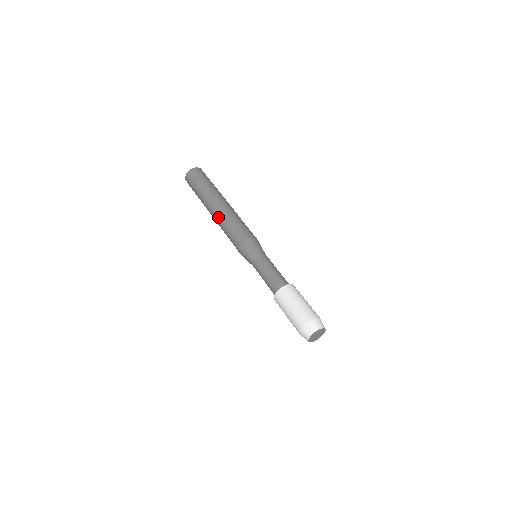
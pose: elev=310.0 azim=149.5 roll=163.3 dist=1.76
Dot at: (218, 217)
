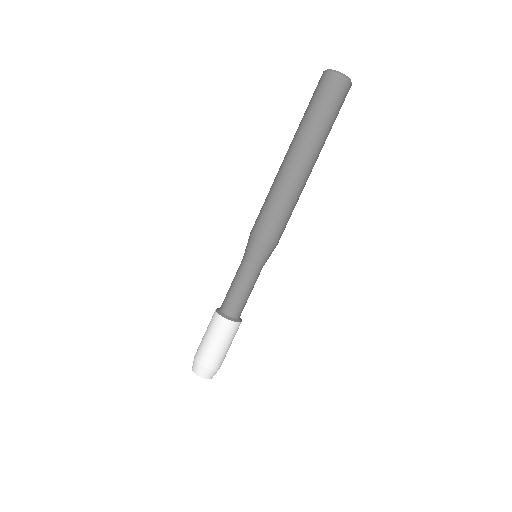
Dot at: (280, 176)
